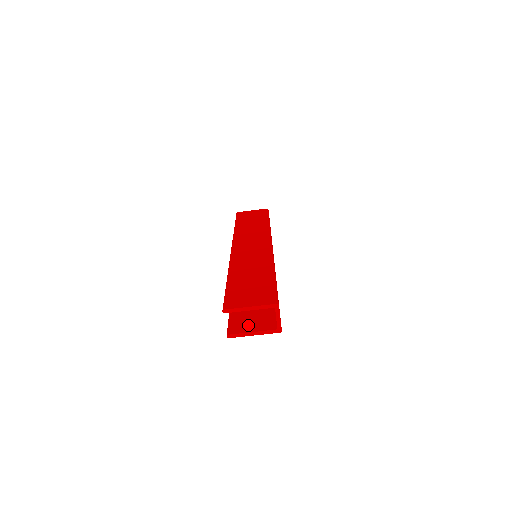
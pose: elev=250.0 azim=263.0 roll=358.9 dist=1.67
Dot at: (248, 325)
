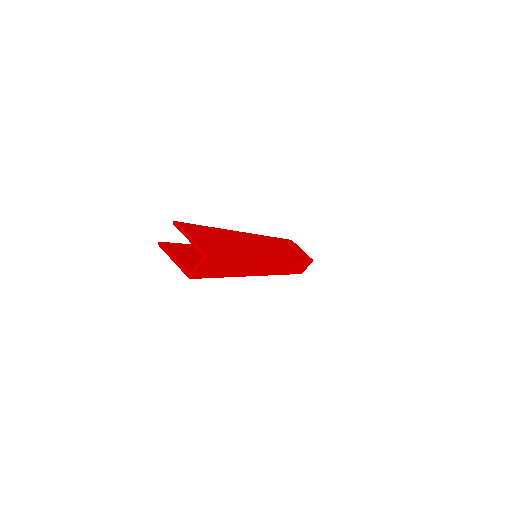
Dot at: (180, 254)
